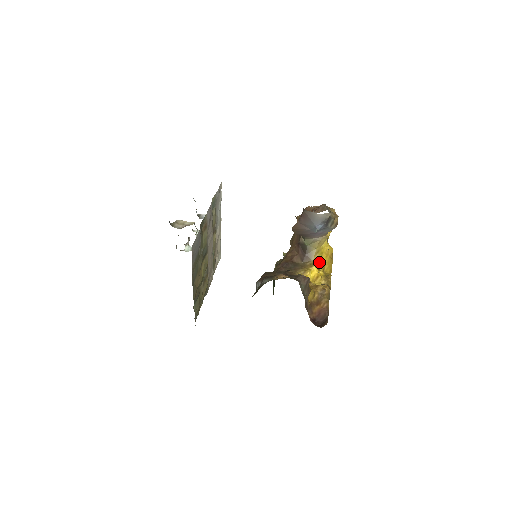
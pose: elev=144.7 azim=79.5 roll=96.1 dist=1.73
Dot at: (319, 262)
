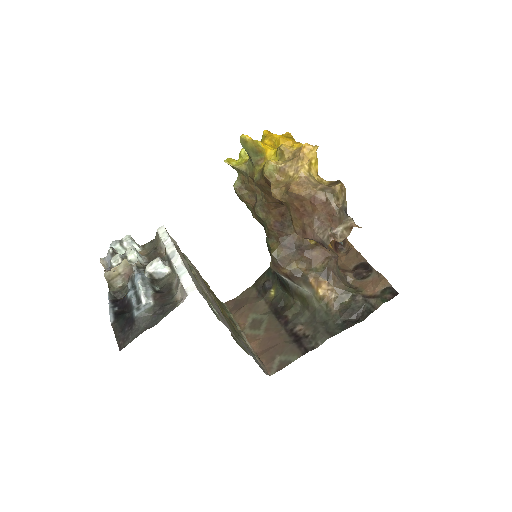
Dot at: occluded
